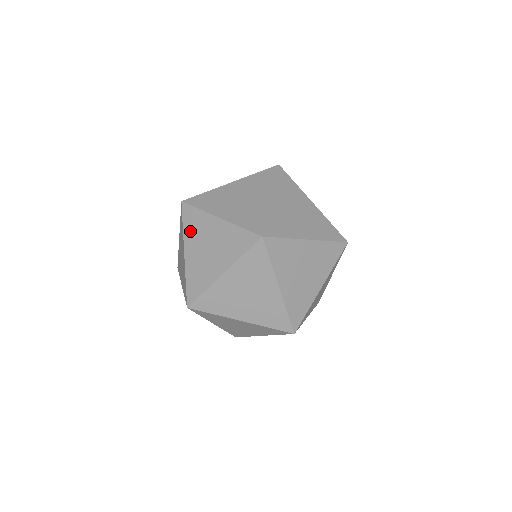
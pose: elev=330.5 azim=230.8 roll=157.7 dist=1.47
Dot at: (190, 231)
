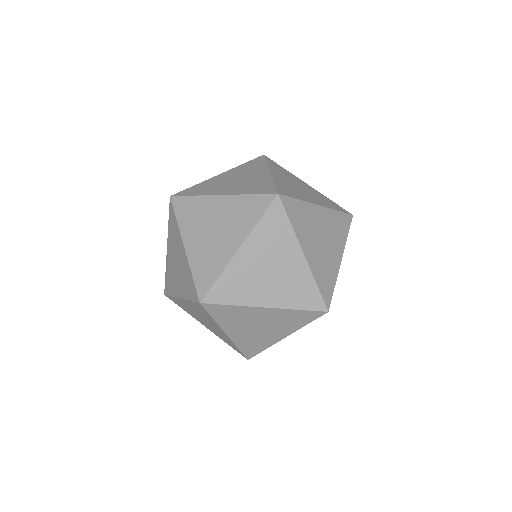
Dot at: (187, 221)
